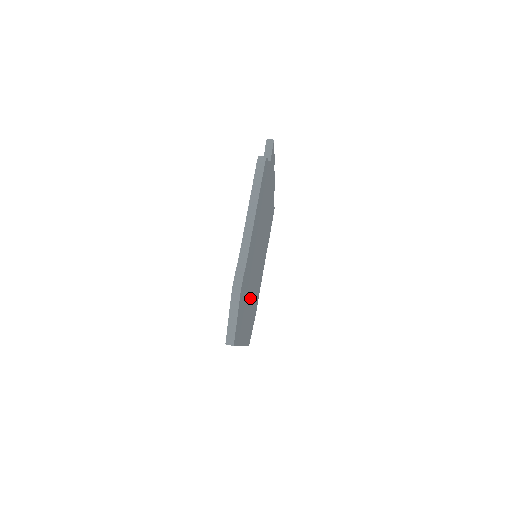
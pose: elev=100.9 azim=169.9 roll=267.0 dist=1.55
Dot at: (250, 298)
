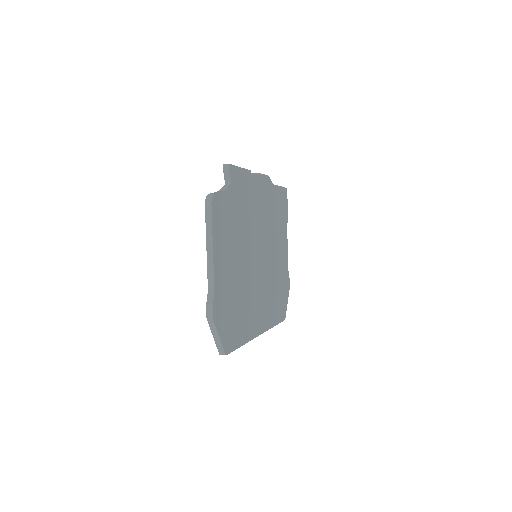
Dot at: (255, 297)
